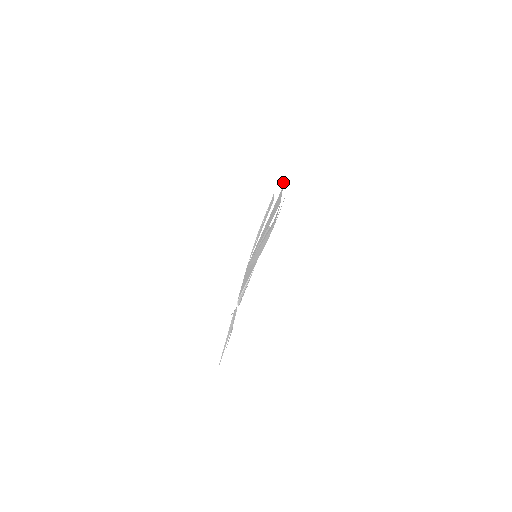
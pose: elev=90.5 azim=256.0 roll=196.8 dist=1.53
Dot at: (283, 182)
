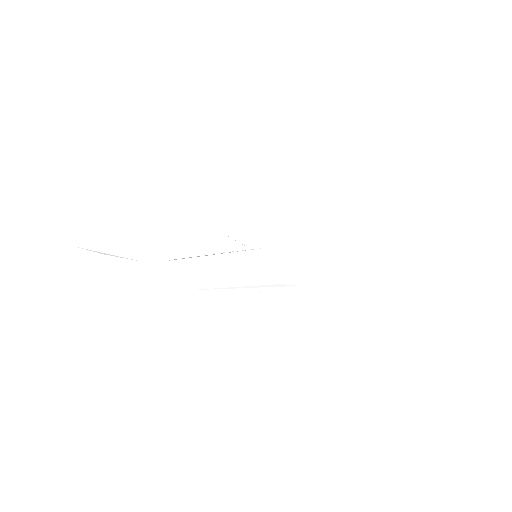
Dot at: occluded
